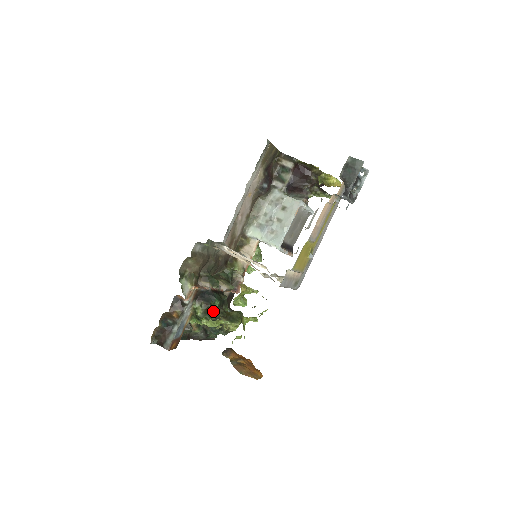
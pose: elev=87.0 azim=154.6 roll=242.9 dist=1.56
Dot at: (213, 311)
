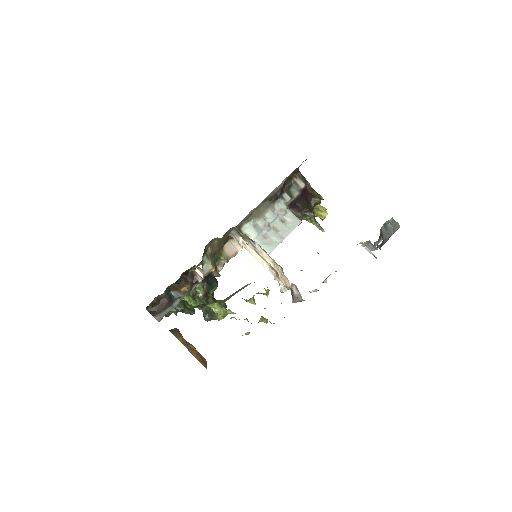
Dot at: occluded
